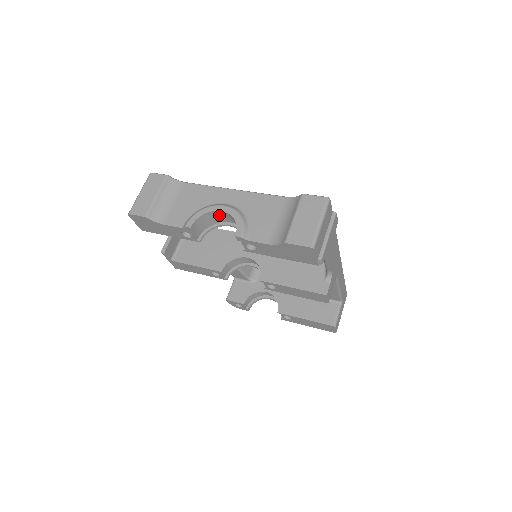
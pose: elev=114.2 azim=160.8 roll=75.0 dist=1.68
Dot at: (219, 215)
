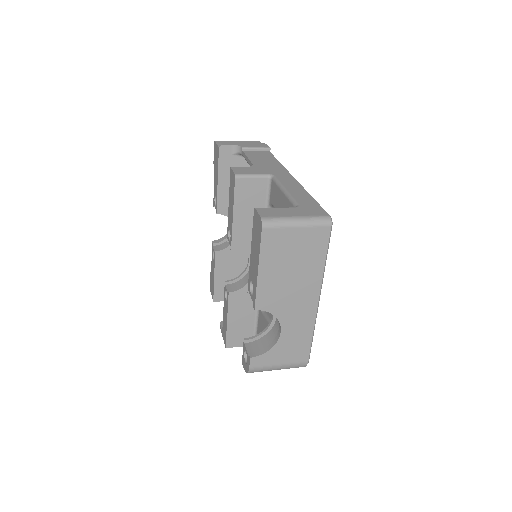
Dot at: occluded
